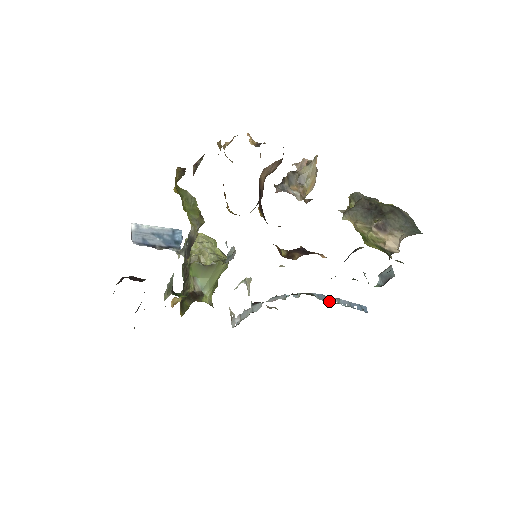
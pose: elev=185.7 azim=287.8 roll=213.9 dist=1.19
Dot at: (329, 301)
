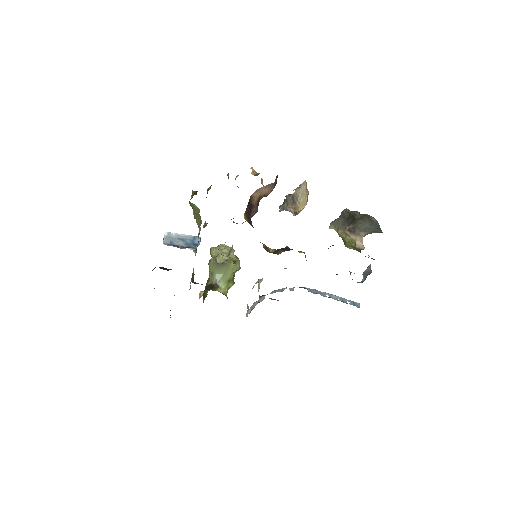
Dot at: (321, 295)
